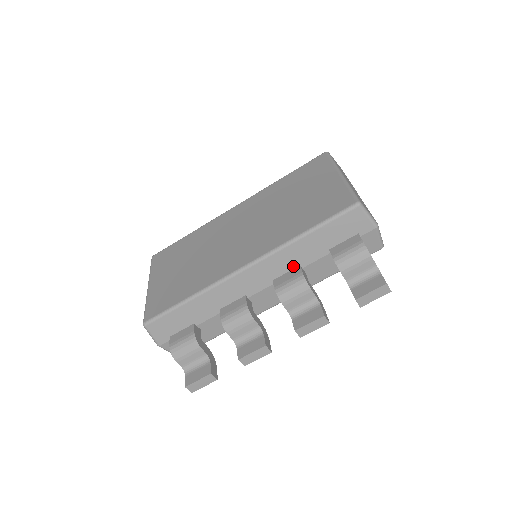
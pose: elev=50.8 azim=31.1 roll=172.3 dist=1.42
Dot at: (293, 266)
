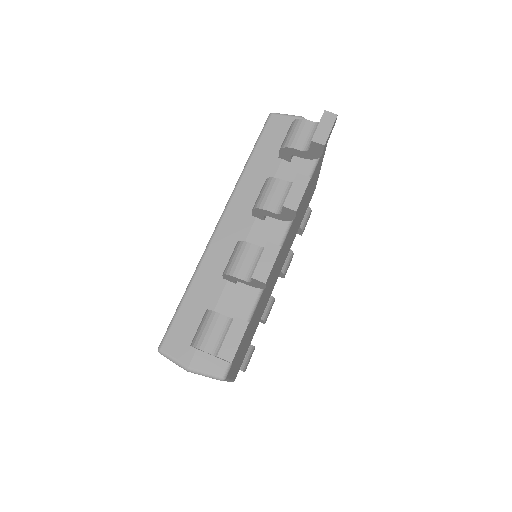
Dot at: occluded
